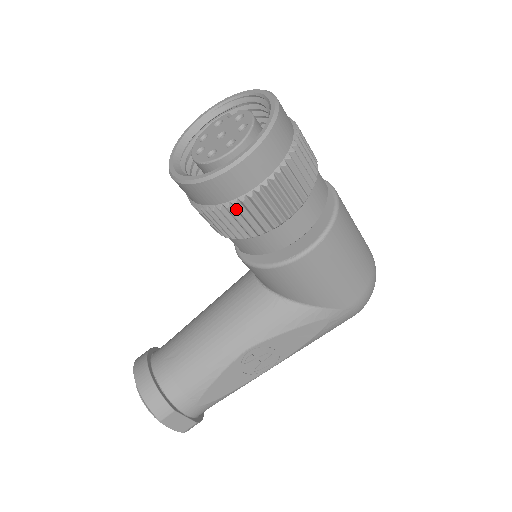
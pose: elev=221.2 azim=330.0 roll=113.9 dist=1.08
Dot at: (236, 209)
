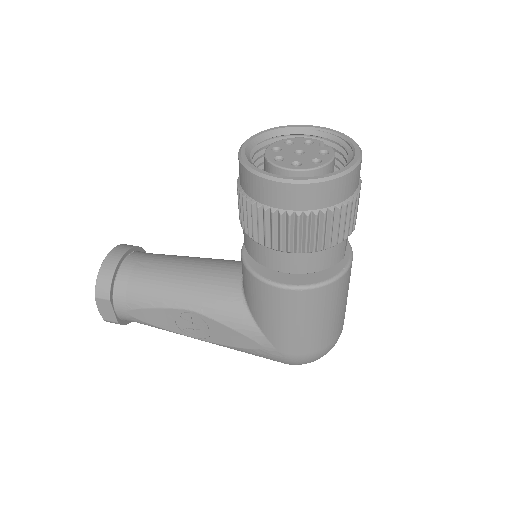
Dot at: (257, 211)
